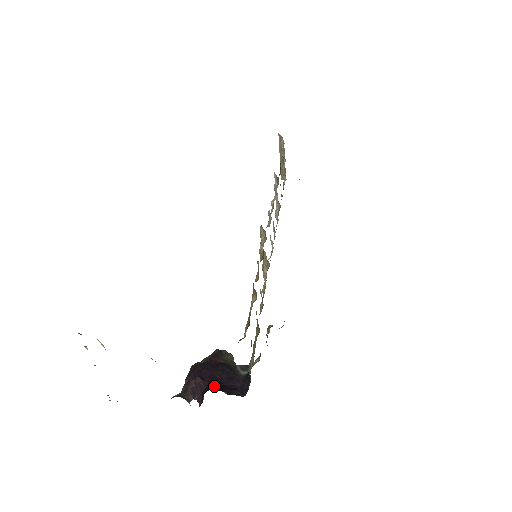
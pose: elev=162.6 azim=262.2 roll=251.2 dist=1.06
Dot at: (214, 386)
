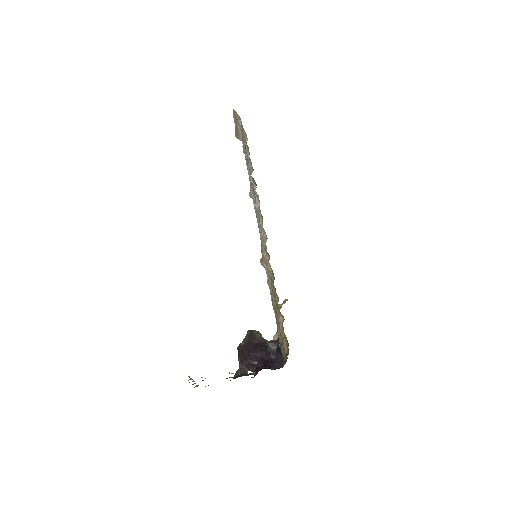
Dot at: (262, 364)
